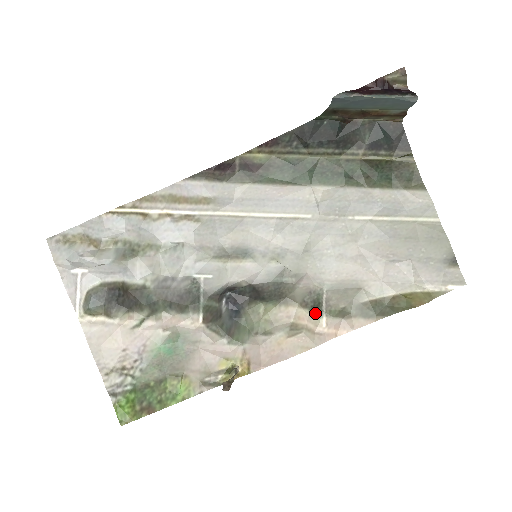
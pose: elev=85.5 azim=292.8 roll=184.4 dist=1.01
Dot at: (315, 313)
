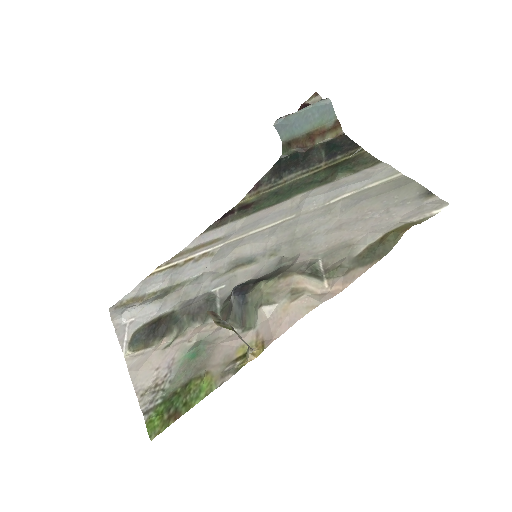
Dot at: (314, 278)
